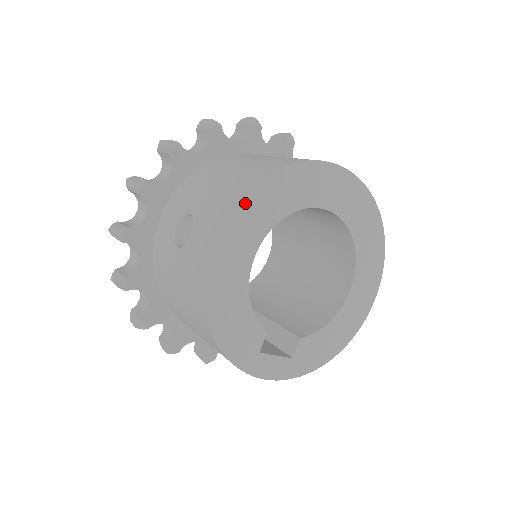
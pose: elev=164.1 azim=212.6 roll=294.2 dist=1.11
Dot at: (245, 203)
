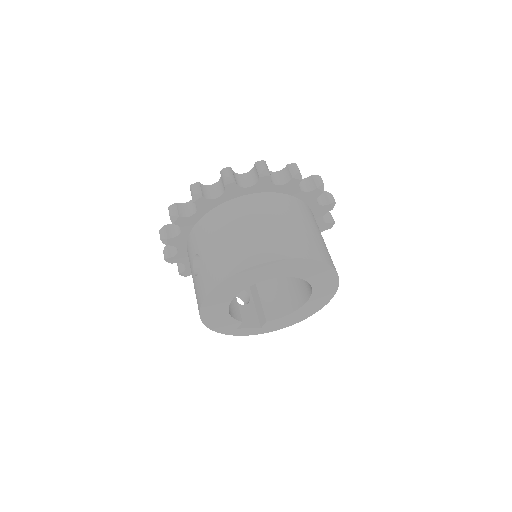
Dot at: (223, 284)
